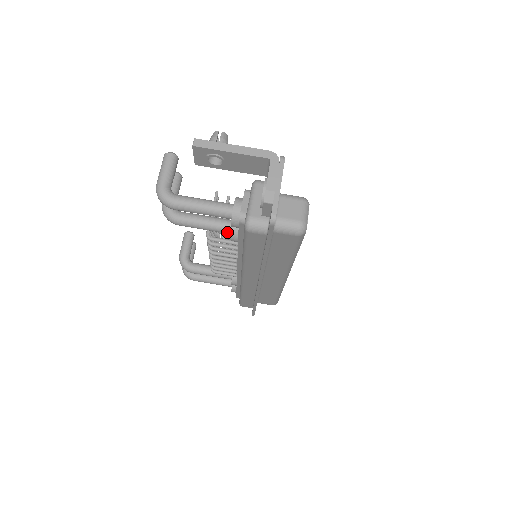
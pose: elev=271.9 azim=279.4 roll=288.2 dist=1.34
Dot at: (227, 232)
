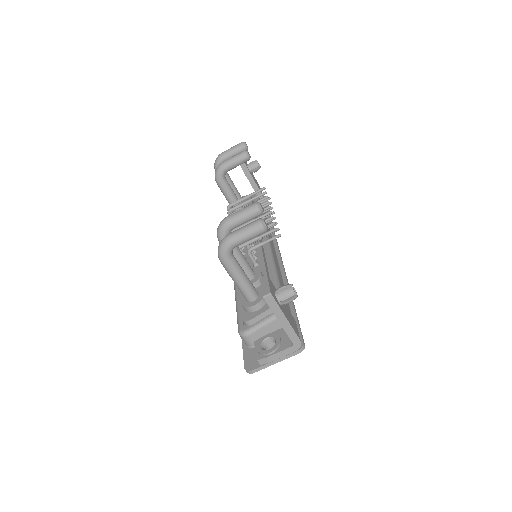
Dot at: occluded
